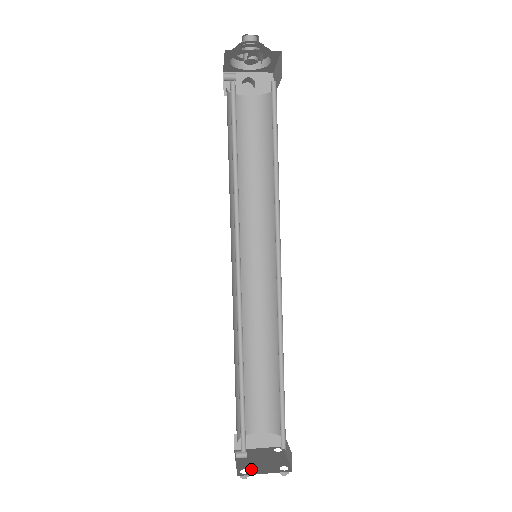
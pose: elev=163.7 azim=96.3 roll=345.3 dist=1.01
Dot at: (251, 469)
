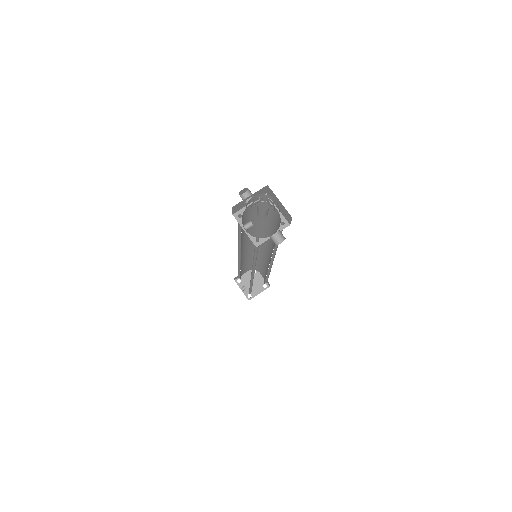
Dot at: (252, 293)
